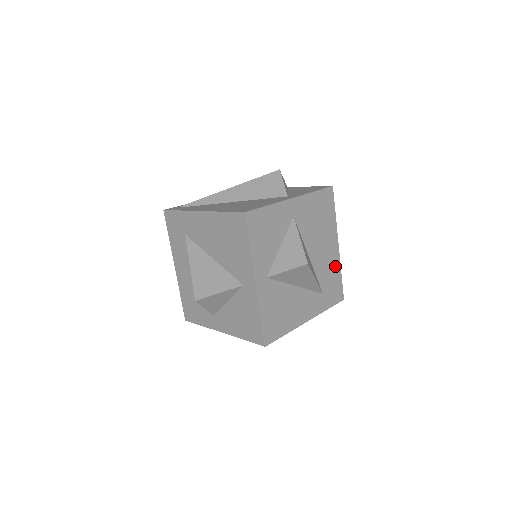
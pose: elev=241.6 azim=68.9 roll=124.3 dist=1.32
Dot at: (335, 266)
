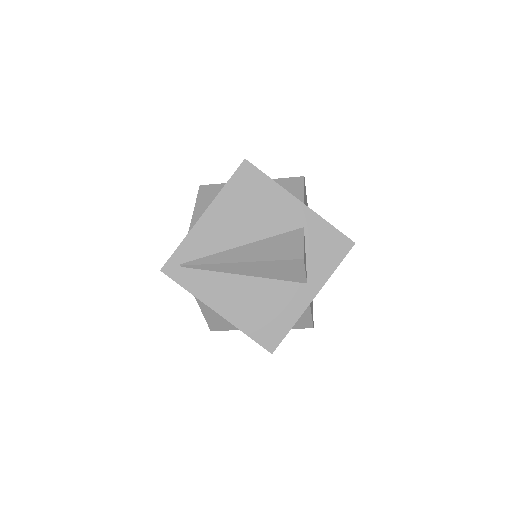
Dot at: occluded
